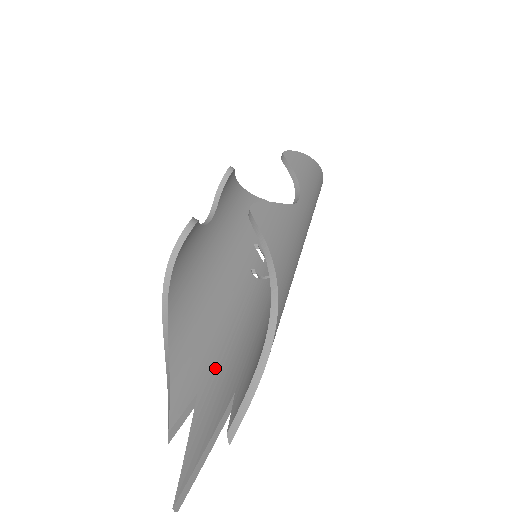
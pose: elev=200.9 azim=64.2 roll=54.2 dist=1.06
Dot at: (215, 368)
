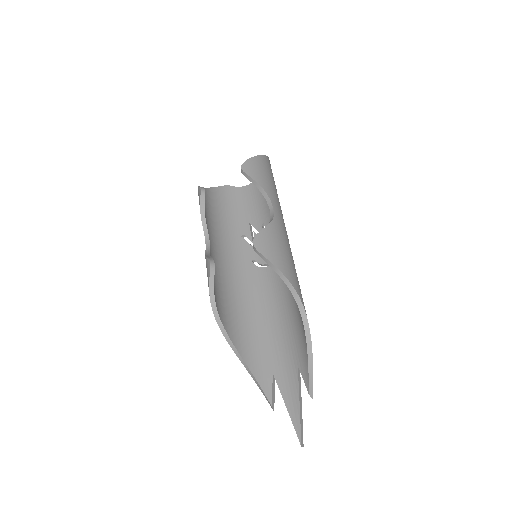
Dot at: (273, 352)
